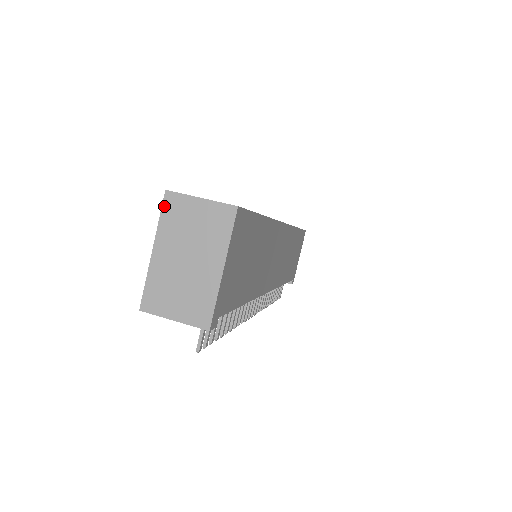
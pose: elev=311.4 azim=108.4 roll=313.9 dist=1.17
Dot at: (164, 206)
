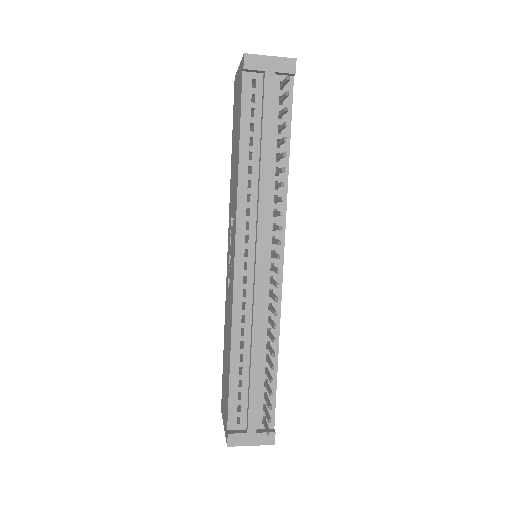
Dot at: occluded
